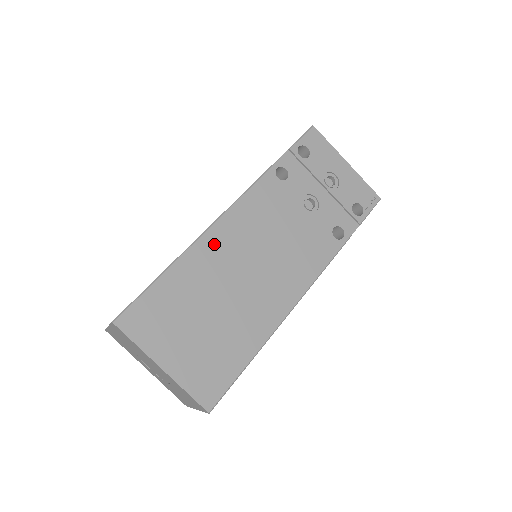
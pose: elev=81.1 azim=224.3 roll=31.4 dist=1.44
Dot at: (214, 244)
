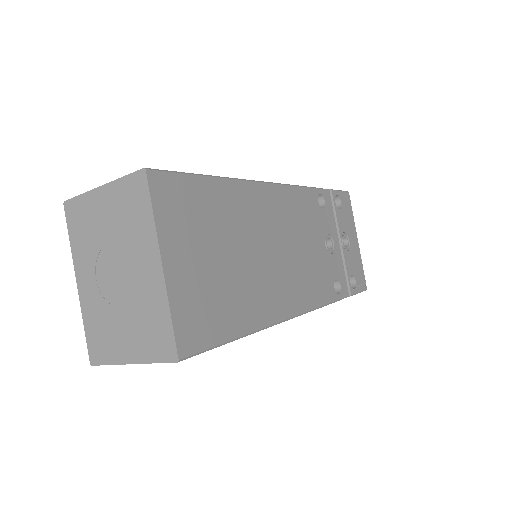
Dot at: (260, 199)
